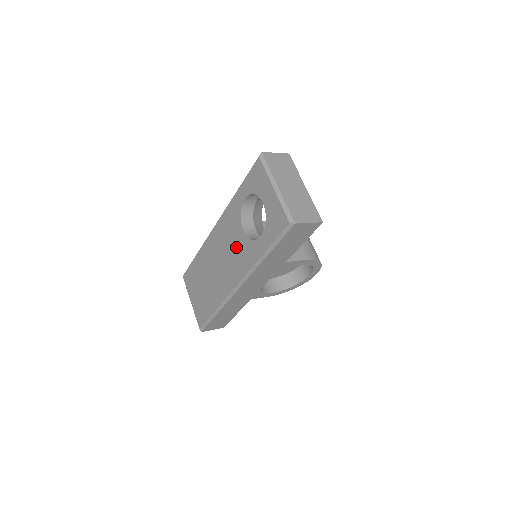
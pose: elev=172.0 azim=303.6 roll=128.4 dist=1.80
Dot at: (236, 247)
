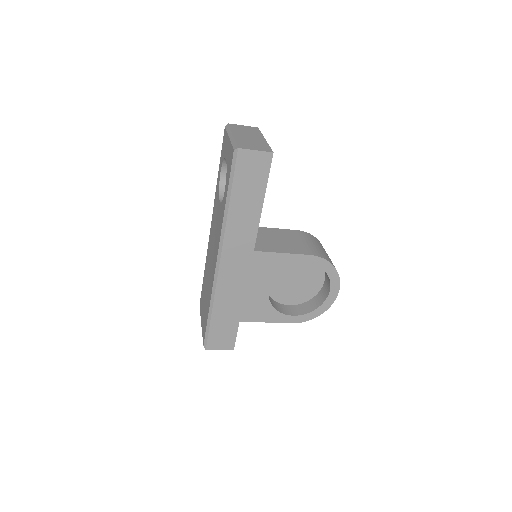
Dot at: (217, 223)
